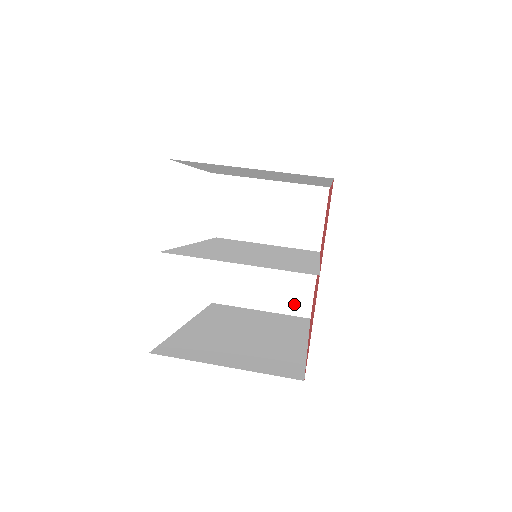
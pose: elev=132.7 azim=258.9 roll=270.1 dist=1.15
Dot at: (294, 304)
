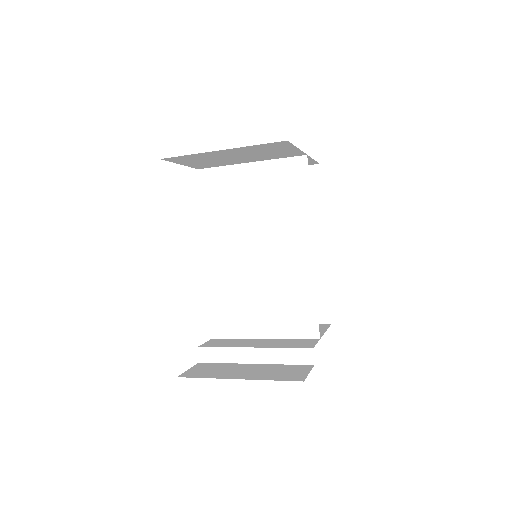
Dot at: (283, 375)
